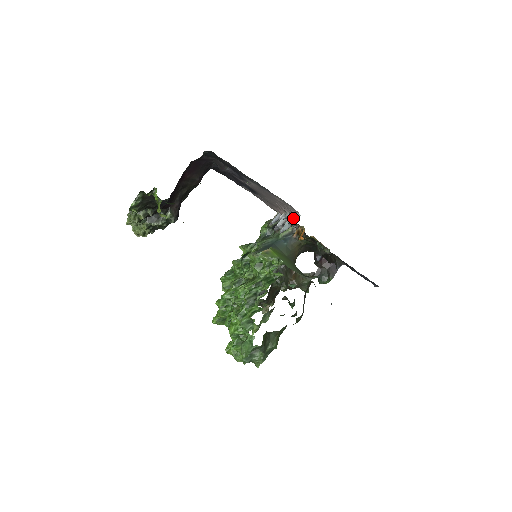
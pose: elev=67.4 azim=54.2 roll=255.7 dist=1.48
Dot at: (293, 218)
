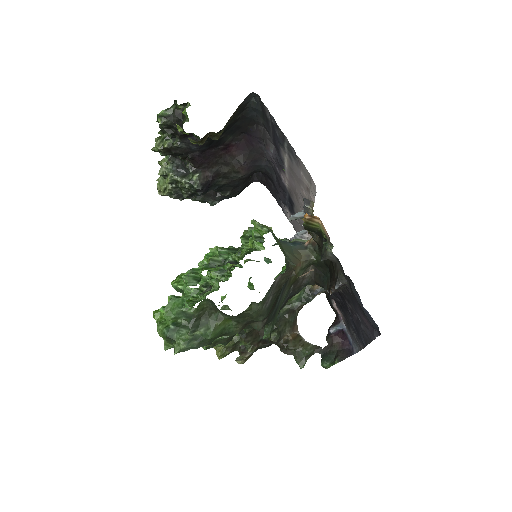
Dot at: occluded
